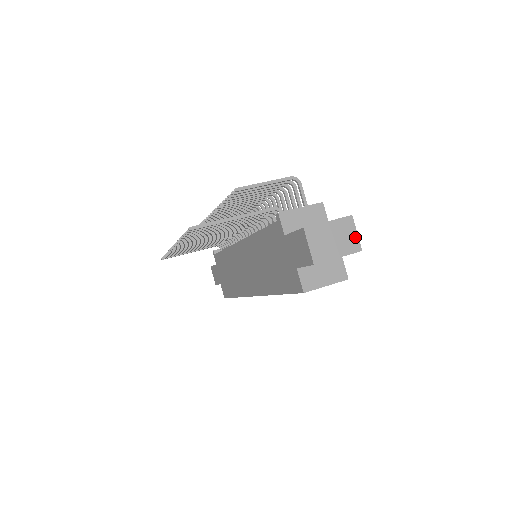
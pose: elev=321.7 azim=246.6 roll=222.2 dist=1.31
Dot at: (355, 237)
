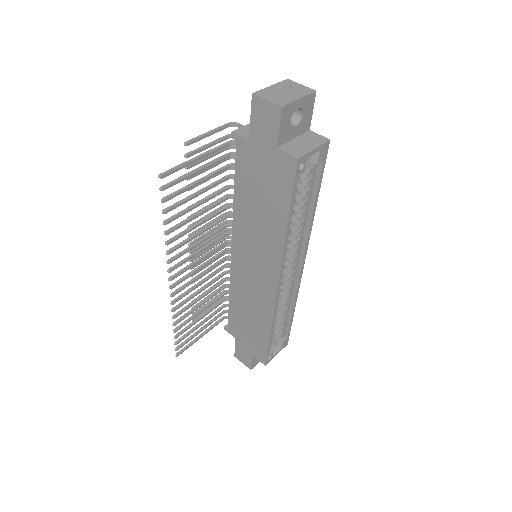
Dot at: (302, 87)
